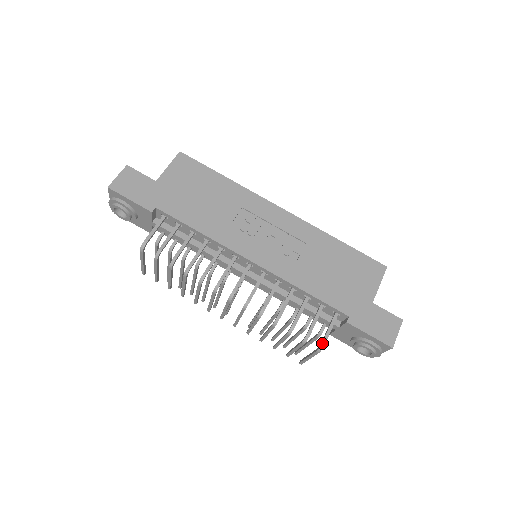
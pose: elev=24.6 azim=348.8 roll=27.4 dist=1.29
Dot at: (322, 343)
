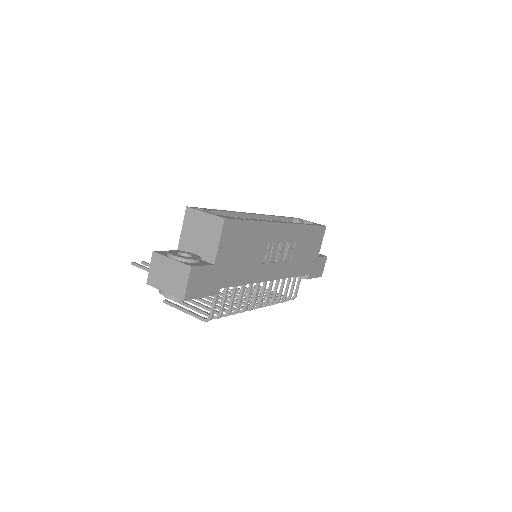
Dot at: occluded
